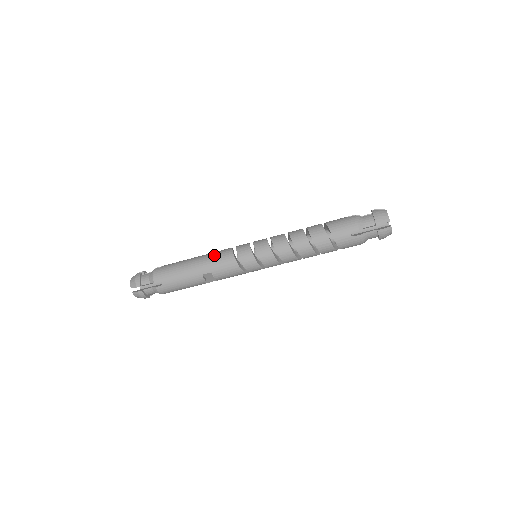
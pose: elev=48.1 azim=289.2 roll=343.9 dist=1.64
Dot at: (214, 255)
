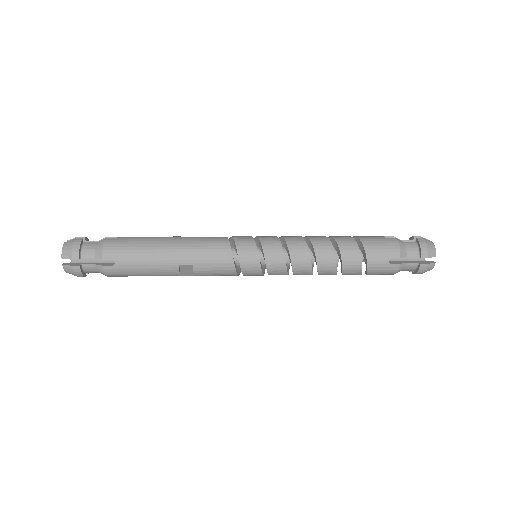
Dot at: (202, 241)
